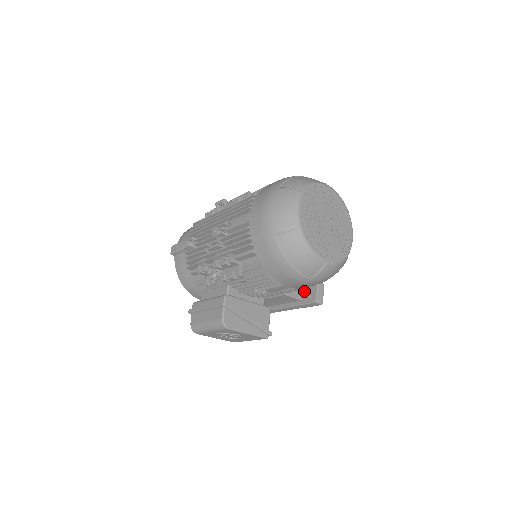
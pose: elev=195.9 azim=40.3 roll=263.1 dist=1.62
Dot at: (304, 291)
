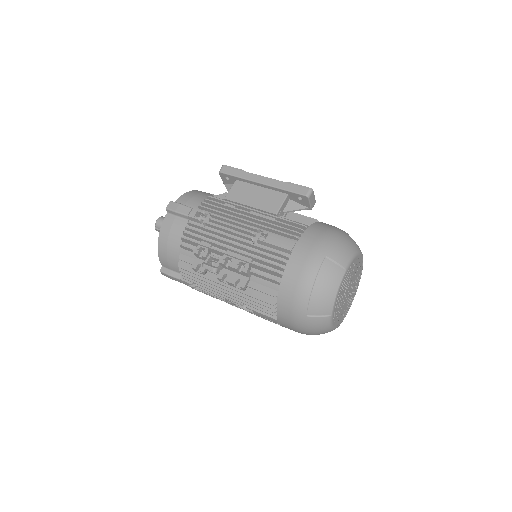
Dot at: occluded
